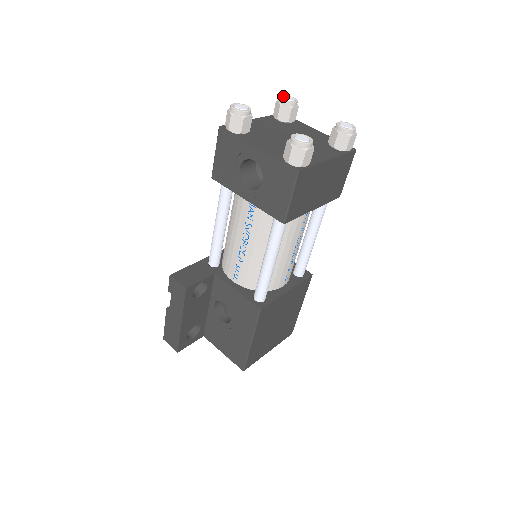
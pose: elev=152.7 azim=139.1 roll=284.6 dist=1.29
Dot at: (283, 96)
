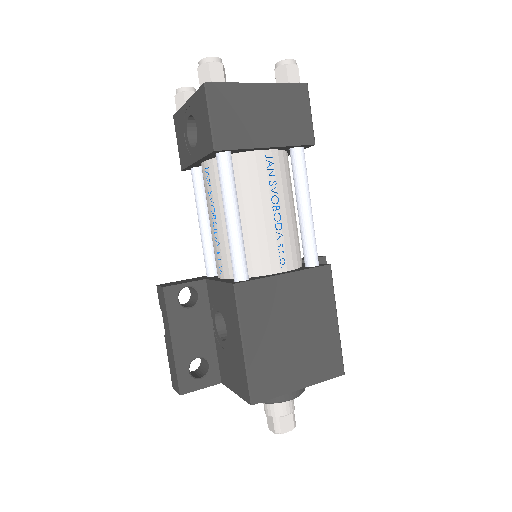
Dot at: occluded
